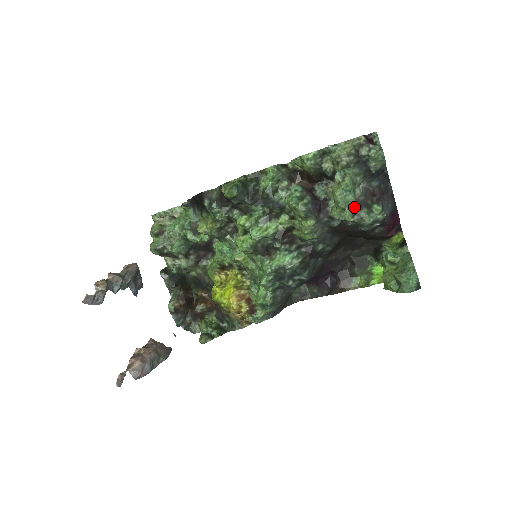
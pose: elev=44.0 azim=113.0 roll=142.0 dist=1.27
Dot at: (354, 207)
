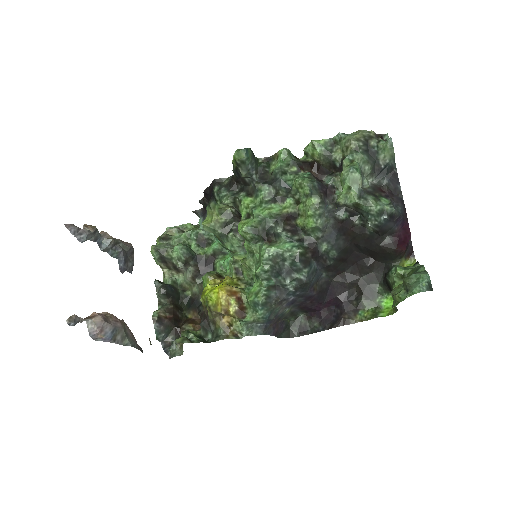
Dot at: (360, 188)
